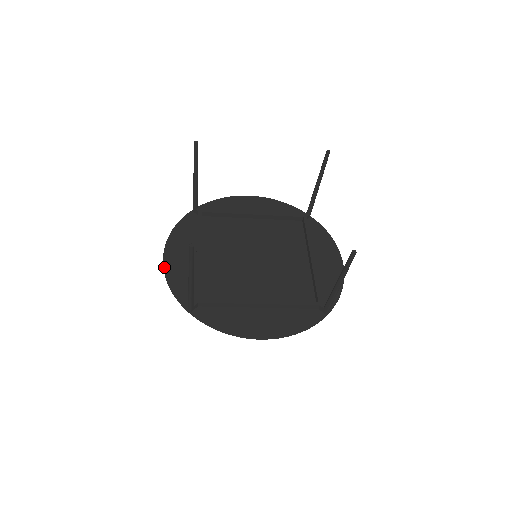
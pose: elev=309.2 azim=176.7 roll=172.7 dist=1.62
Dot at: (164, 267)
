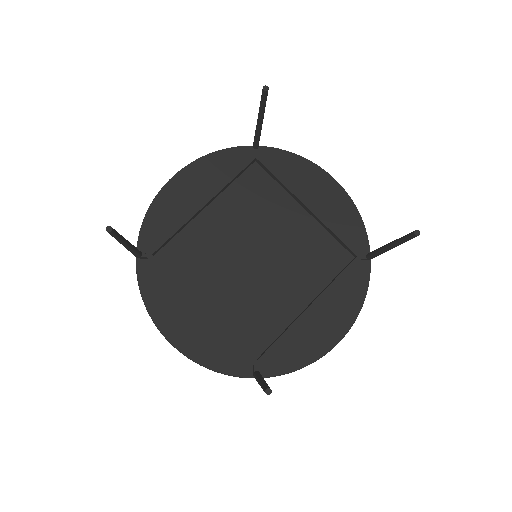
Dot at: (185, 355)
